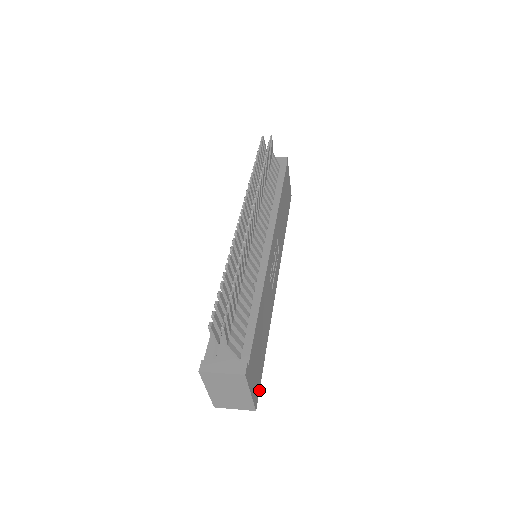
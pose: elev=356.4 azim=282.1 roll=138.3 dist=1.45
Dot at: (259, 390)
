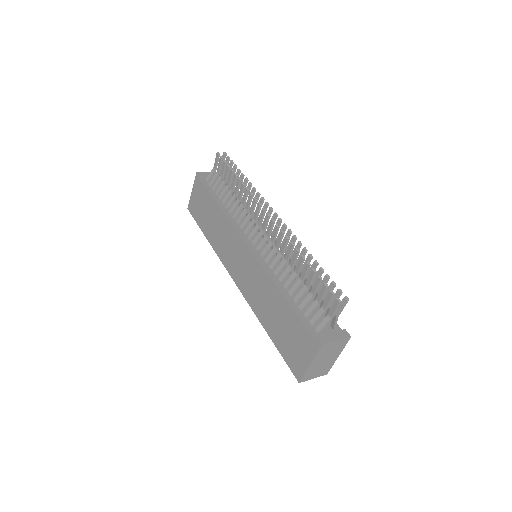
Dot at: occluded
